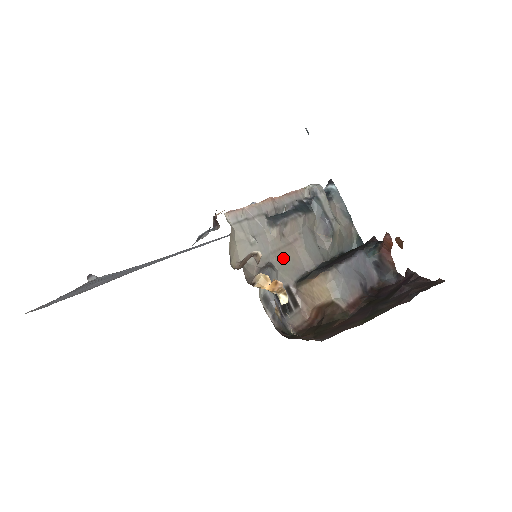
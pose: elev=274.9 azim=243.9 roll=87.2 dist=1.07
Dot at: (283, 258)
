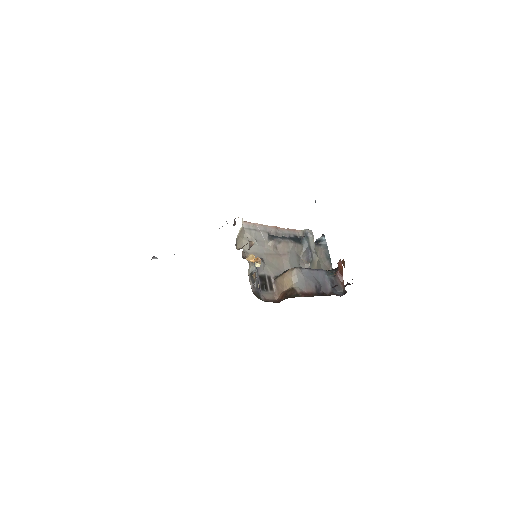
Dot at: (272, 260)
